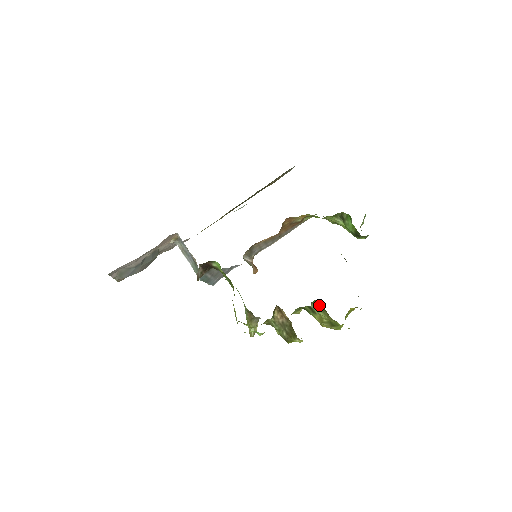
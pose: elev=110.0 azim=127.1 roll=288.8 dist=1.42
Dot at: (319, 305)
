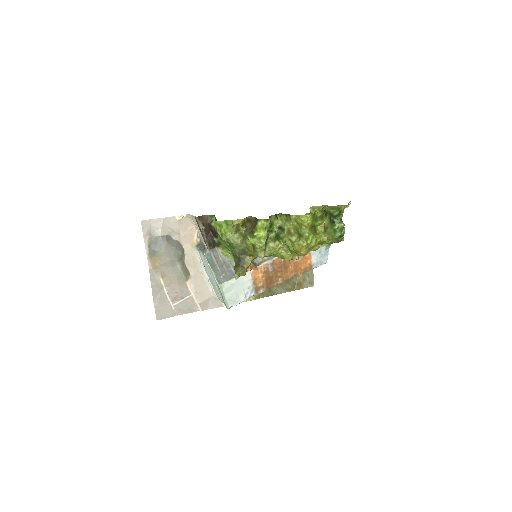
Dot at: (283, 215)
